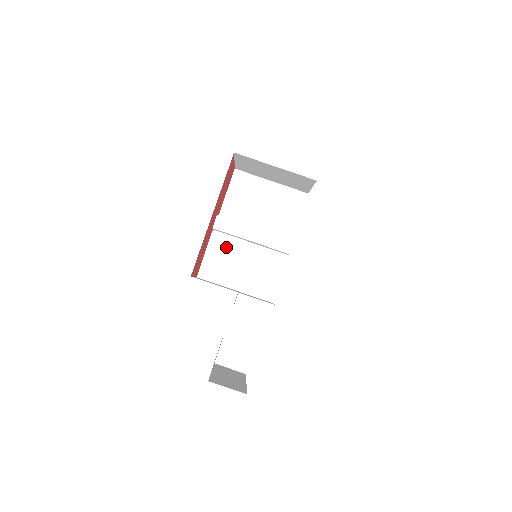
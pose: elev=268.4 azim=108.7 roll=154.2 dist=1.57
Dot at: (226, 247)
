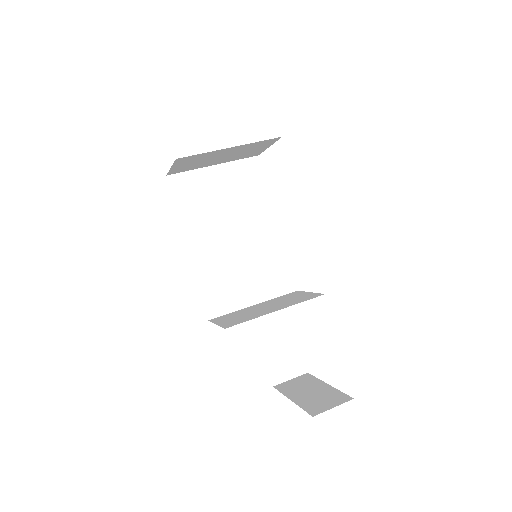
Dot at: (218, 268)
